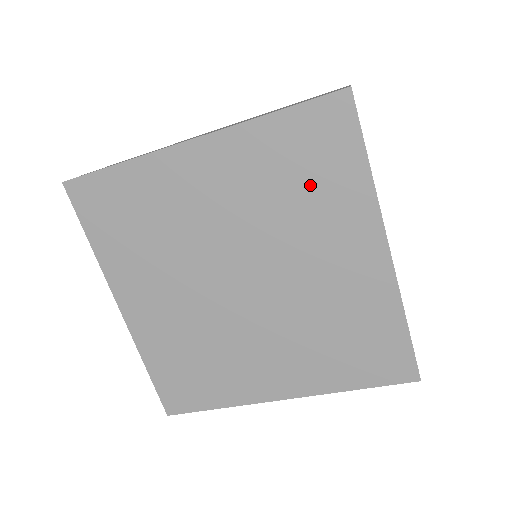
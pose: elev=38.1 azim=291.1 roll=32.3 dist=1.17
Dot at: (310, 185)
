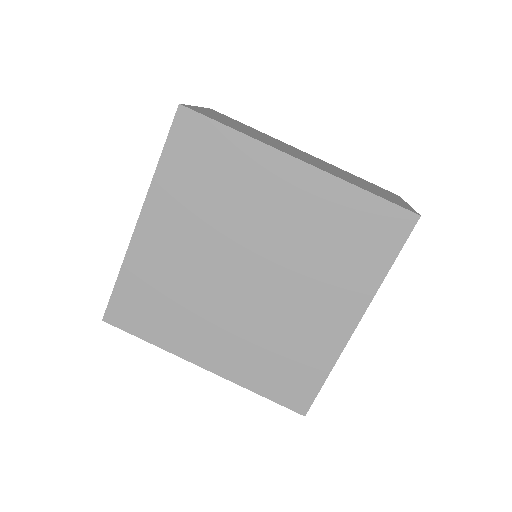
Dot at: (346, 250)
